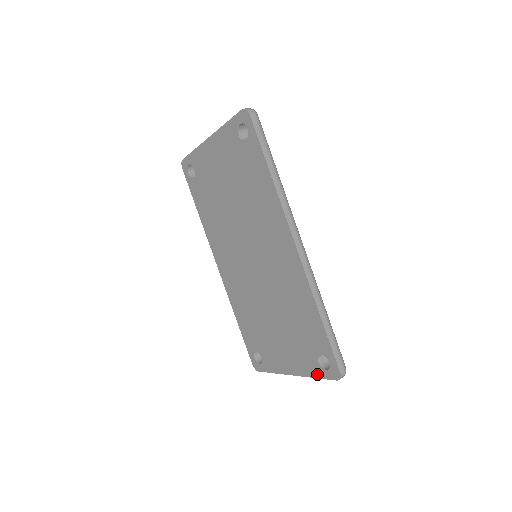
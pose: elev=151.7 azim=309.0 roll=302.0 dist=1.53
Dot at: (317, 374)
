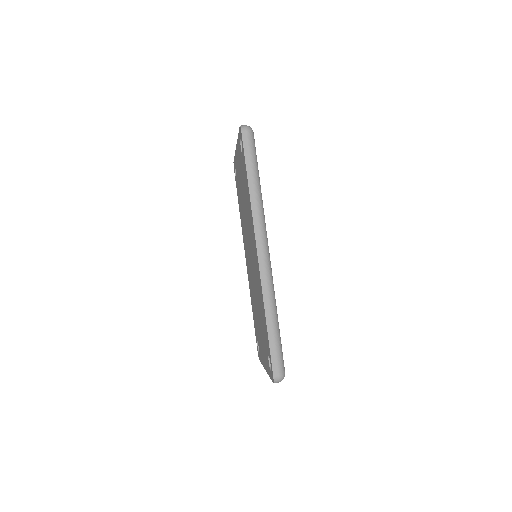
Dot at: (269, 373)
